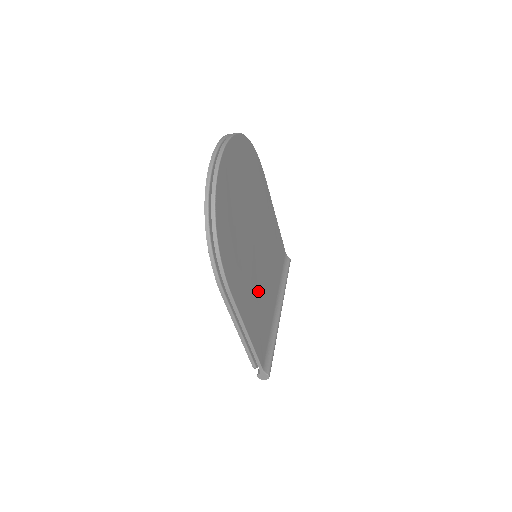
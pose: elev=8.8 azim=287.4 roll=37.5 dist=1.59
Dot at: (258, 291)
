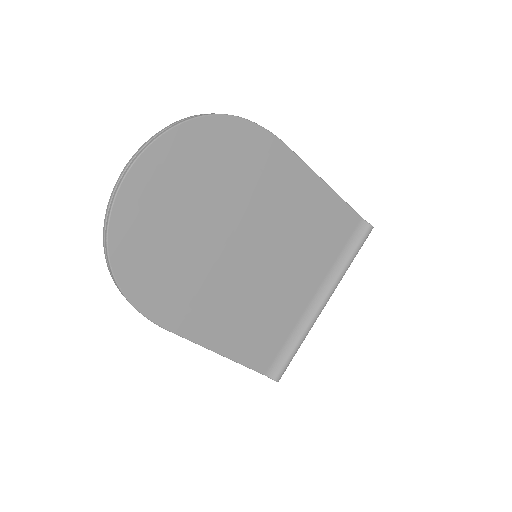
Dot at: (252, 300)
